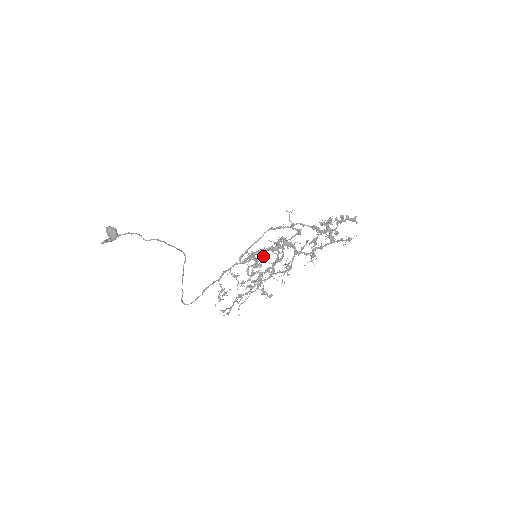
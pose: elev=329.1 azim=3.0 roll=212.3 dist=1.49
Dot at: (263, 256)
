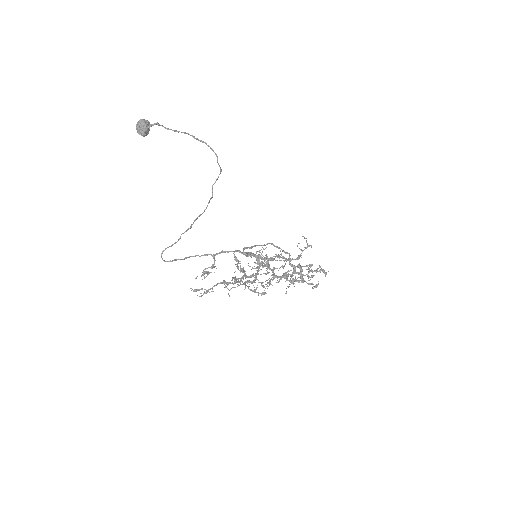
Dot at: occluded
